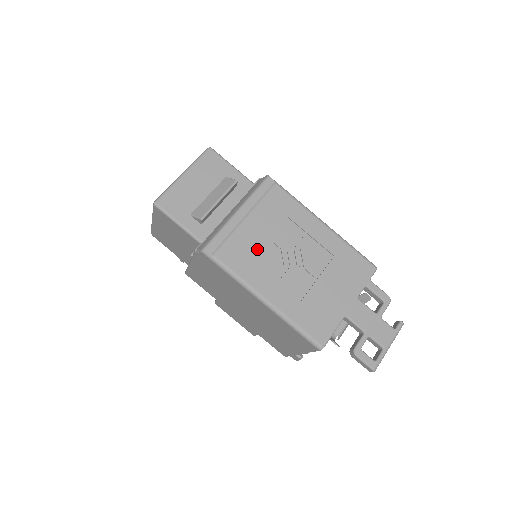
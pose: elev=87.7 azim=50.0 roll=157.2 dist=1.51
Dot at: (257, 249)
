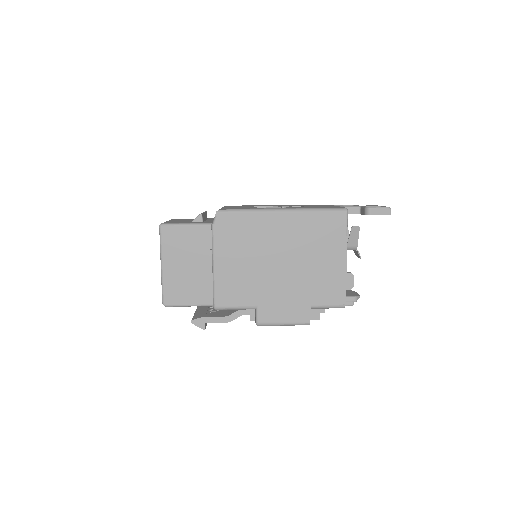
Dot at: (251, 207)
